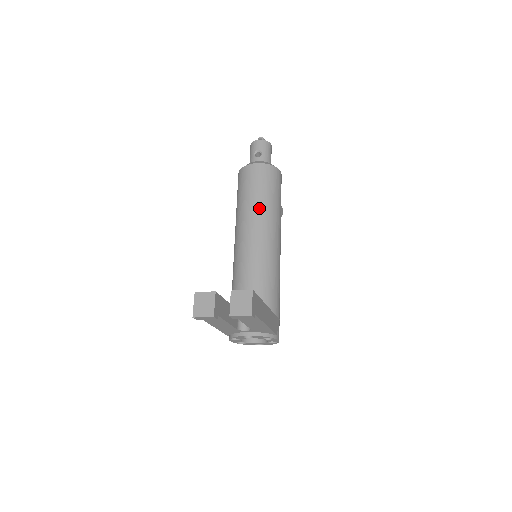
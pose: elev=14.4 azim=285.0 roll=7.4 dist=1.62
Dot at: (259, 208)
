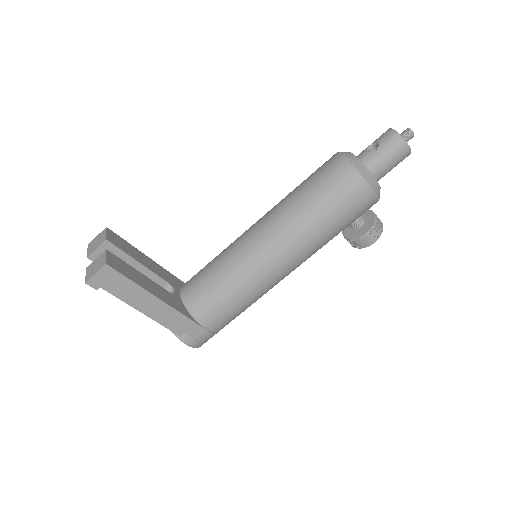
Dot at: (289, 209)
